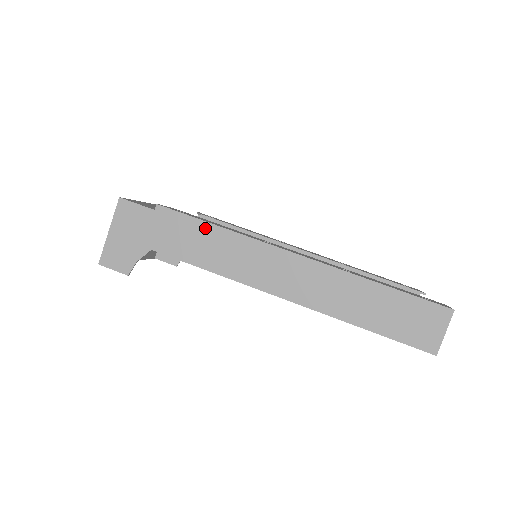
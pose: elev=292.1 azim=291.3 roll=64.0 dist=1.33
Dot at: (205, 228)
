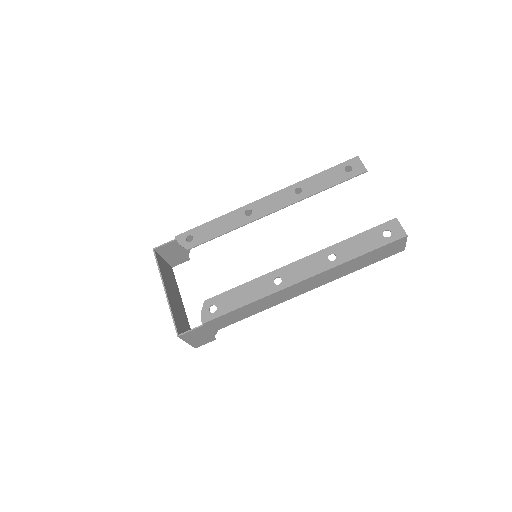
Dot at: (241, 310)
